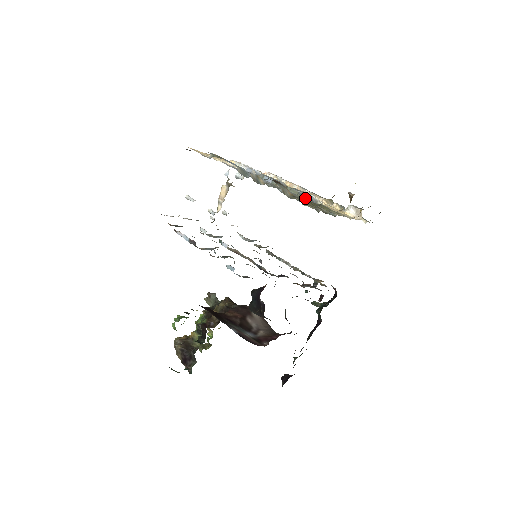
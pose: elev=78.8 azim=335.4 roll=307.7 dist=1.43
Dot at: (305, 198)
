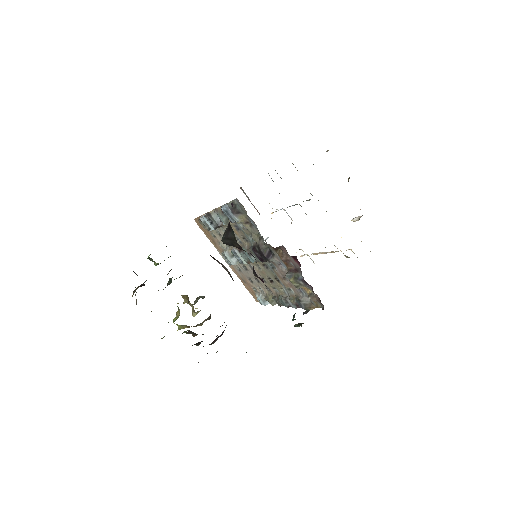
Dot at: occluded
